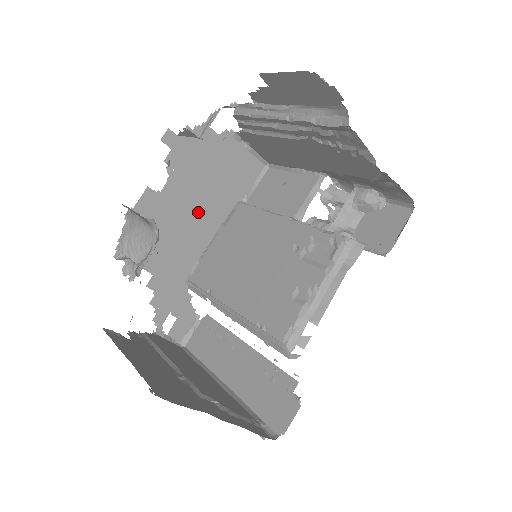
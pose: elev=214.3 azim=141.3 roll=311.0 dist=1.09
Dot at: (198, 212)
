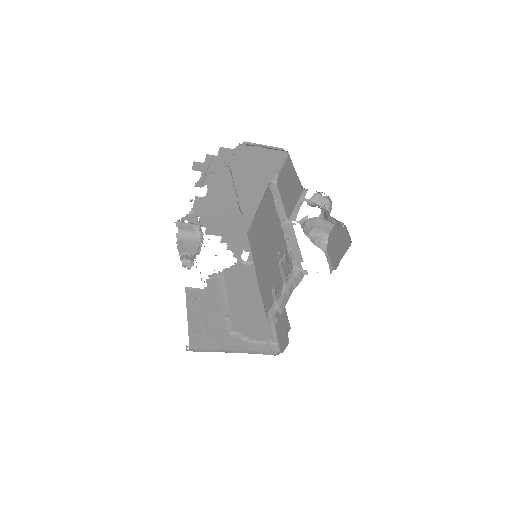
Dot at: (239, 197)
